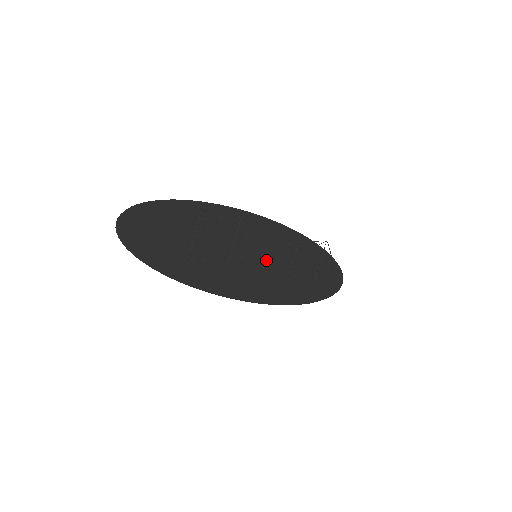
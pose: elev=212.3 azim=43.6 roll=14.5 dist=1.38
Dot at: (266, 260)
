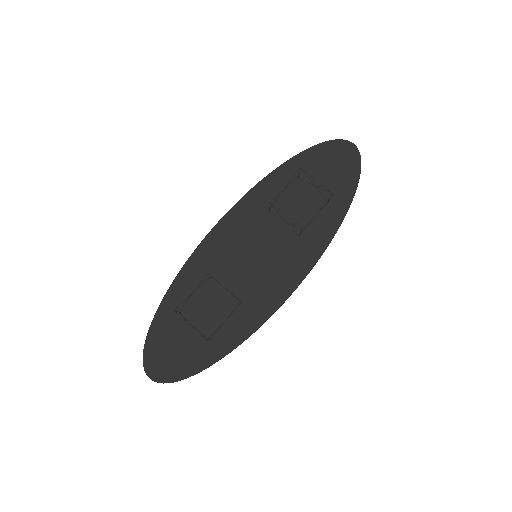
Dot at: (267, 248)
